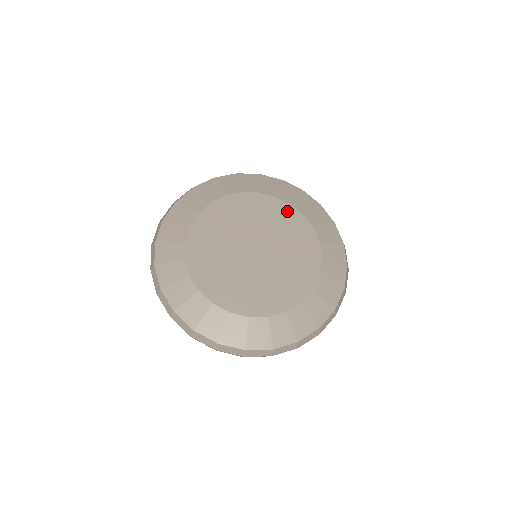
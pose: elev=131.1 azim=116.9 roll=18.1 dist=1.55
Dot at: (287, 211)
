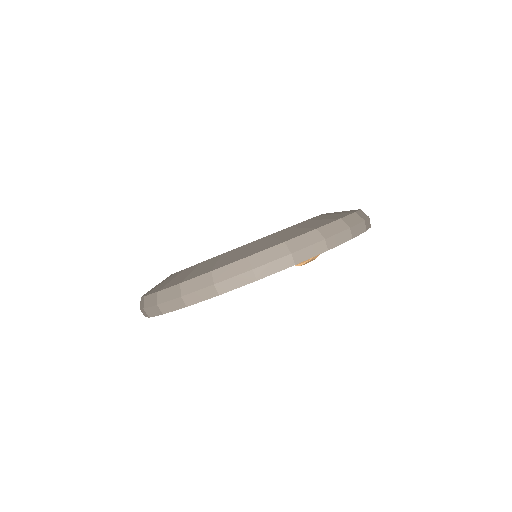
Dot at: occluded
